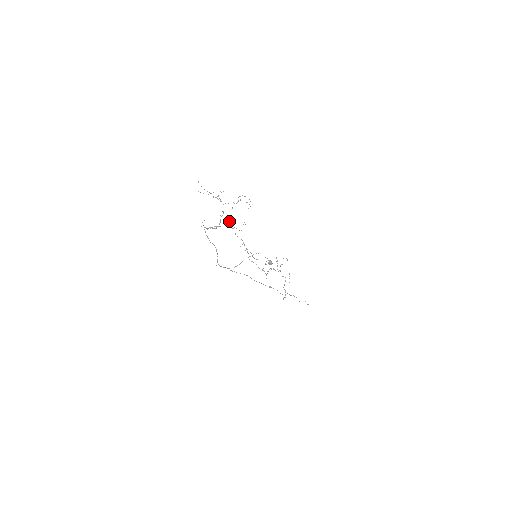
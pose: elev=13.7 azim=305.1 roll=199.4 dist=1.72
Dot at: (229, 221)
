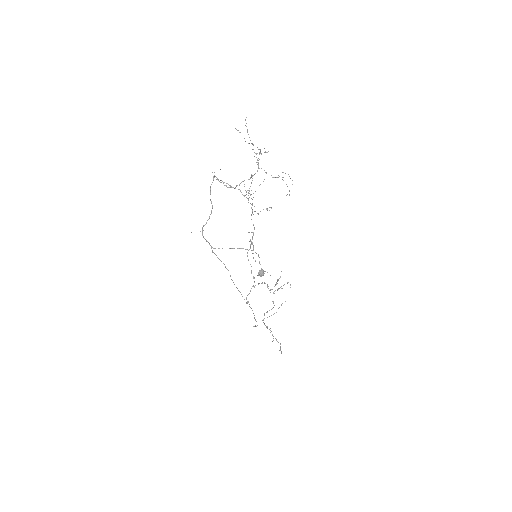
Dot at: occluded
